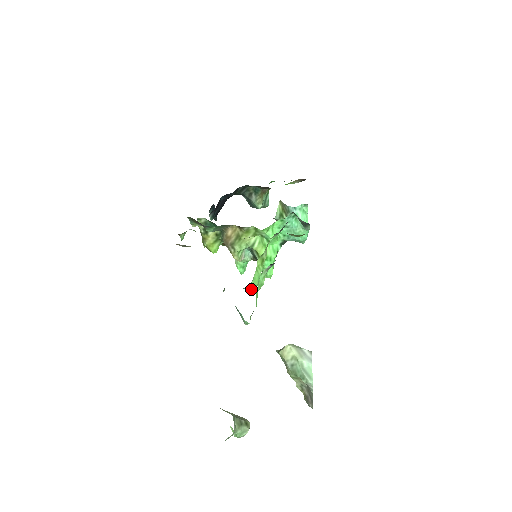
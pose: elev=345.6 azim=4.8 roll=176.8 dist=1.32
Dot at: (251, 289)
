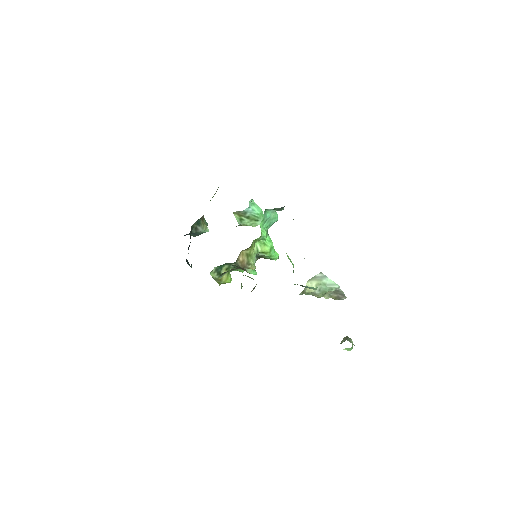
Dot at: occluded
